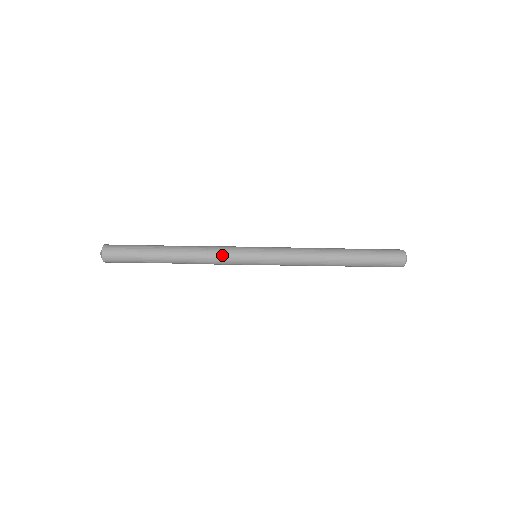
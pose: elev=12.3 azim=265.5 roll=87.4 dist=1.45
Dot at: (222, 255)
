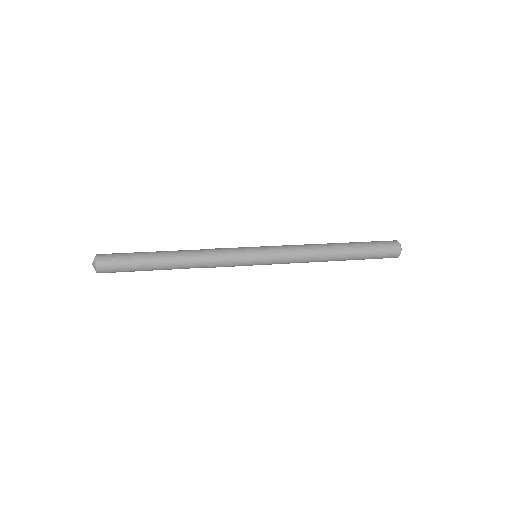
Dot at: (223, 258)
